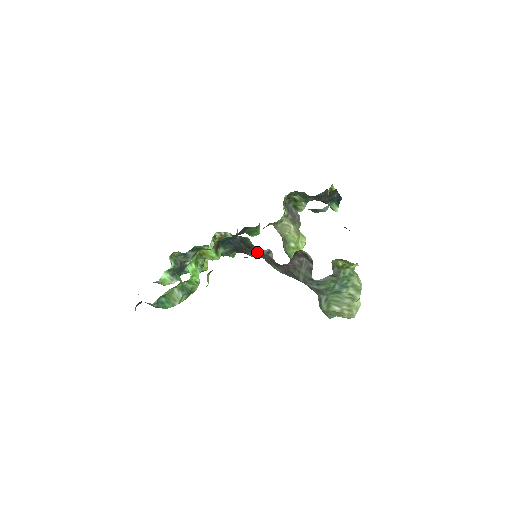
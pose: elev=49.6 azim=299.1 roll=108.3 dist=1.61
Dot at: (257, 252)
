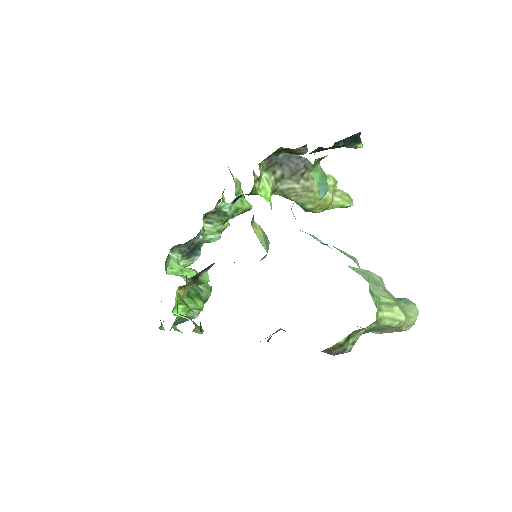
Dot at: occluded
